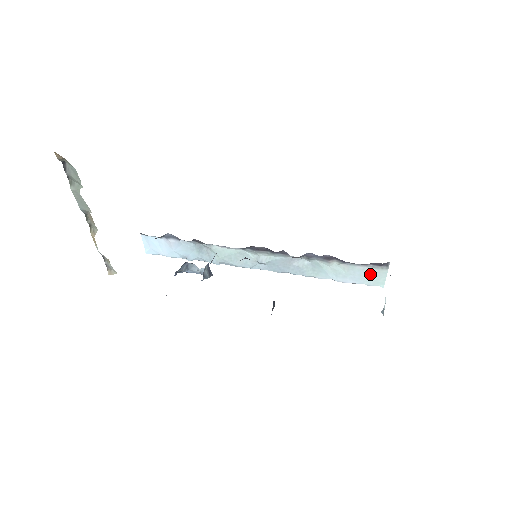
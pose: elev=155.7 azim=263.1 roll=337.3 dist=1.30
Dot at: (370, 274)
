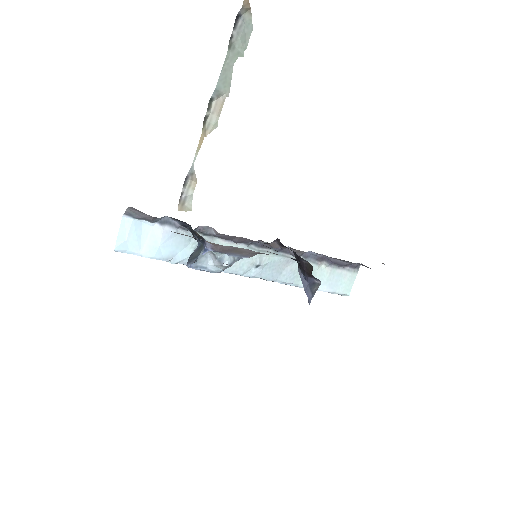
Dot at: (344, 279)
